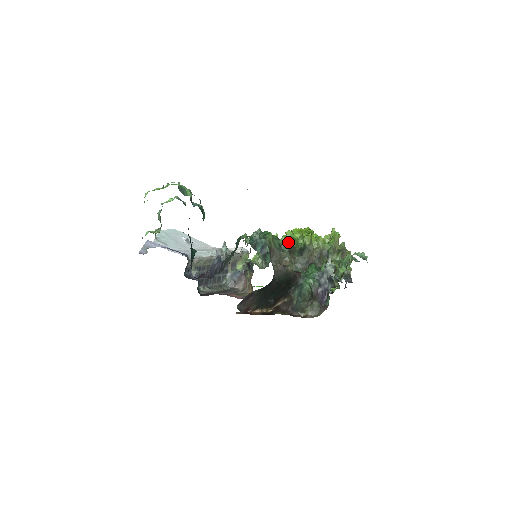
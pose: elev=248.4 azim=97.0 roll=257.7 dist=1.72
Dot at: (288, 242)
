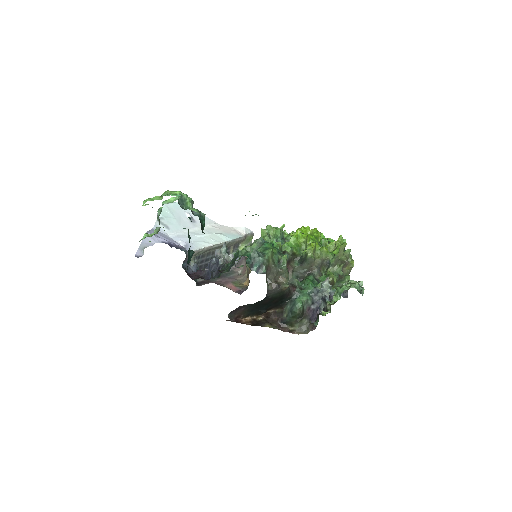
Dot at: (290, 250)
